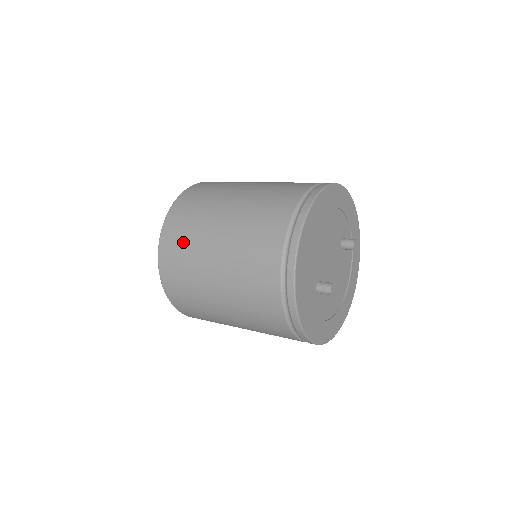
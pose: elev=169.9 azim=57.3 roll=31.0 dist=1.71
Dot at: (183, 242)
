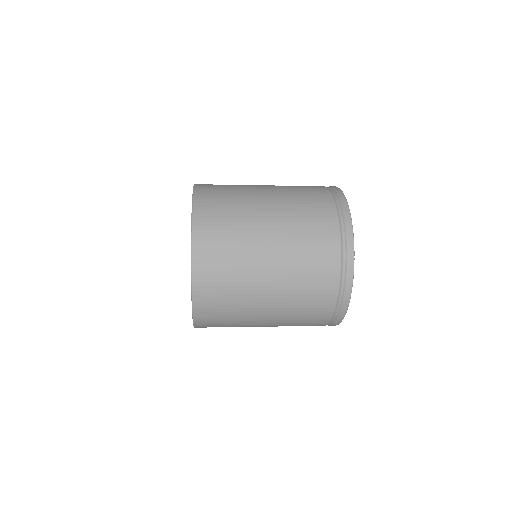
Dot at: (226, 281)
